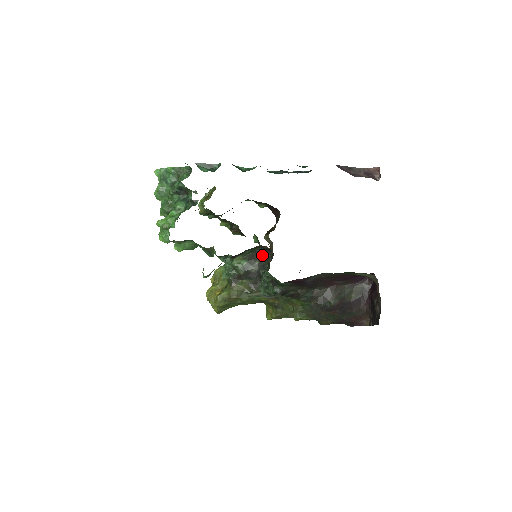
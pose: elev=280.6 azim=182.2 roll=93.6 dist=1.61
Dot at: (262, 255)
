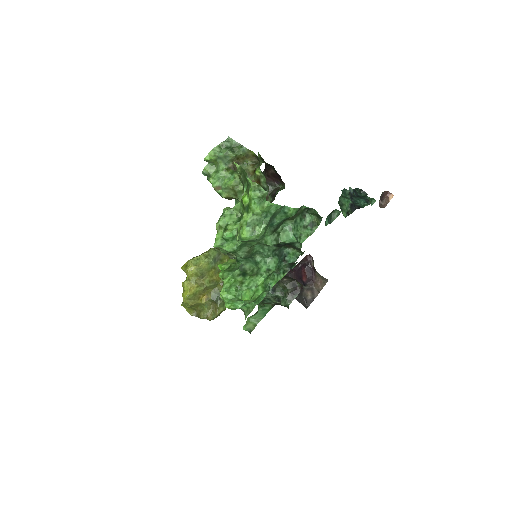
Dot at: occluded
